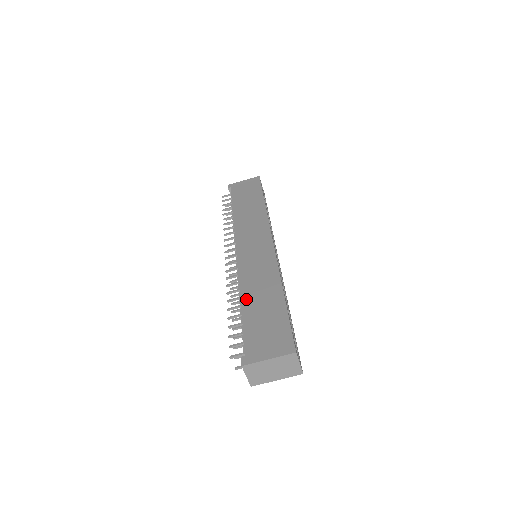
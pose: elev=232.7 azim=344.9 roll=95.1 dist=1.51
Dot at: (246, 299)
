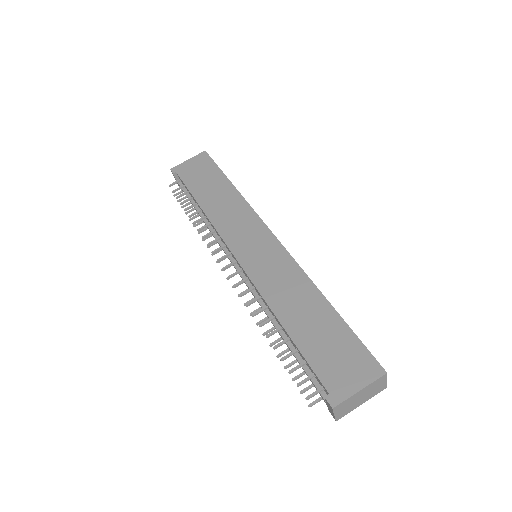
Dot at: (286, 319)
